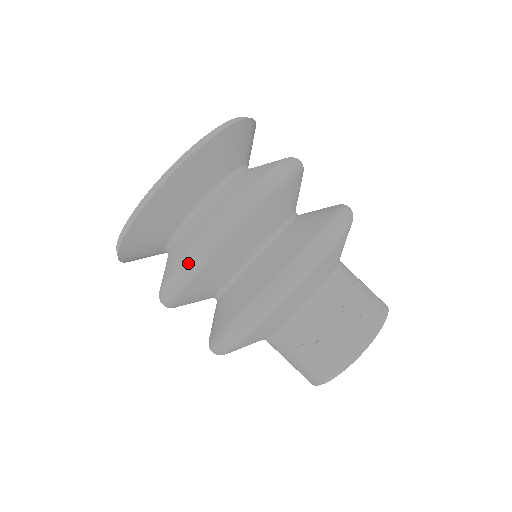
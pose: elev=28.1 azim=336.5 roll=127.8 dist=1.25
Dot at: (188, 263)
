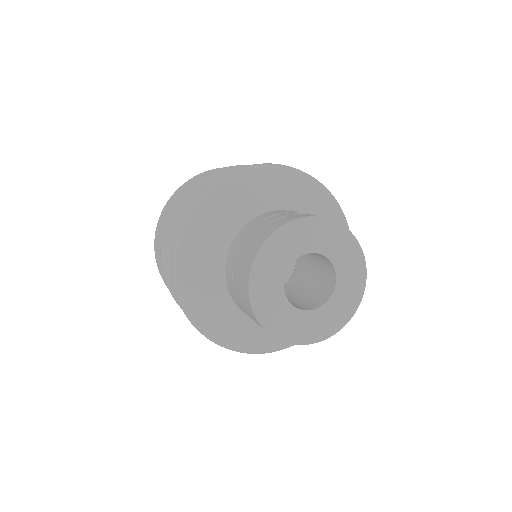
Dot at: (162, 234)
